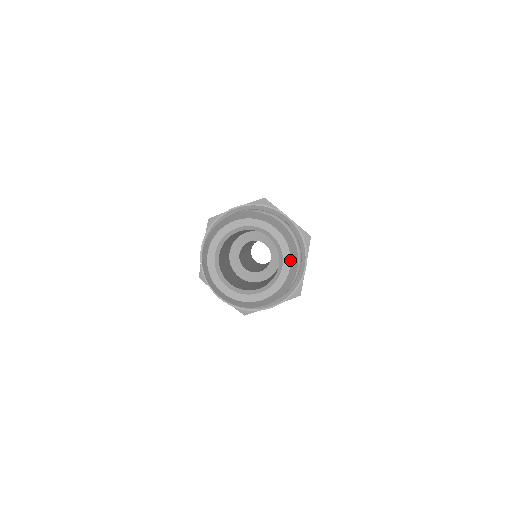
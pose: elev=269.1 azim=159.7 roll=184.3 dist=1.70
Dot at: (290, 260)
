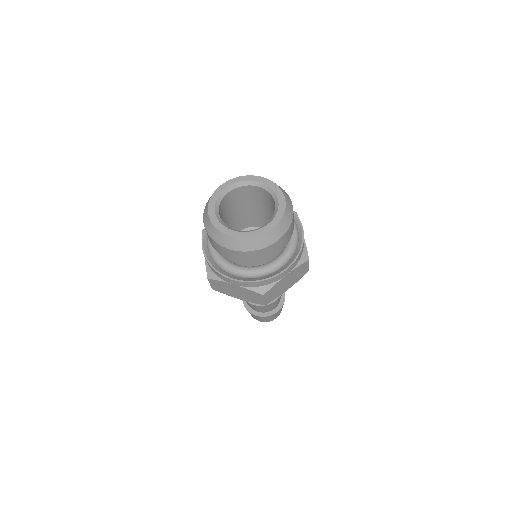
Dot at: (282, 193)
